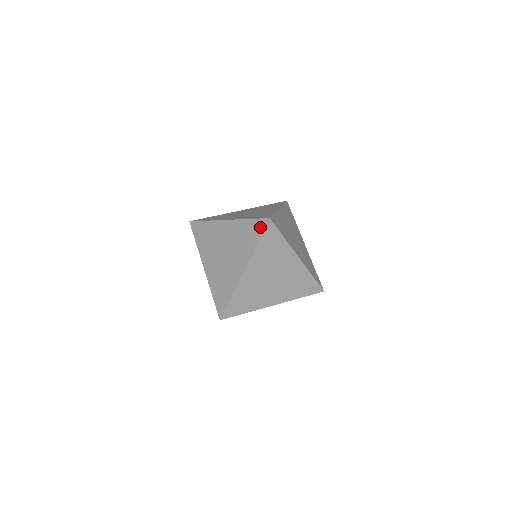
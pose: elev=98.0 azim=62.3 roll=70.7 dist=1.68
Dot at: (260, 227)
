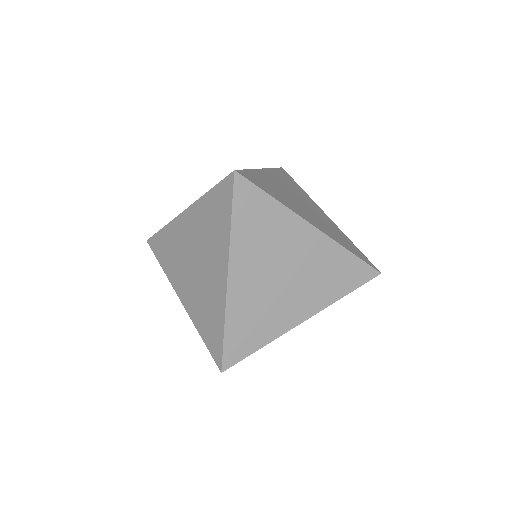
Dot at: (226, 193)
